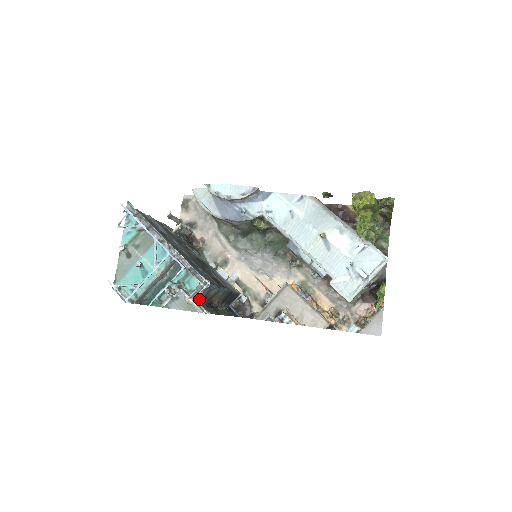
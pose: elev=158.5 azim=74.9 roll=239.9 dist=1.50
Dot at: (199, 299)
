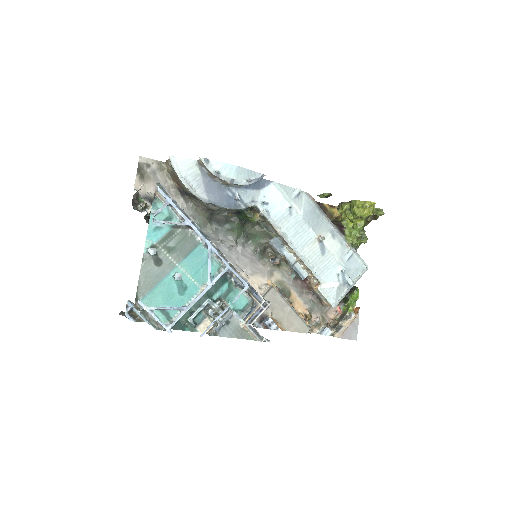
Dot at: occluded
